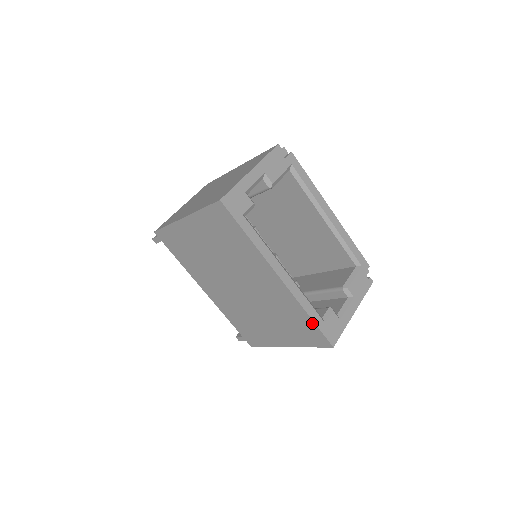
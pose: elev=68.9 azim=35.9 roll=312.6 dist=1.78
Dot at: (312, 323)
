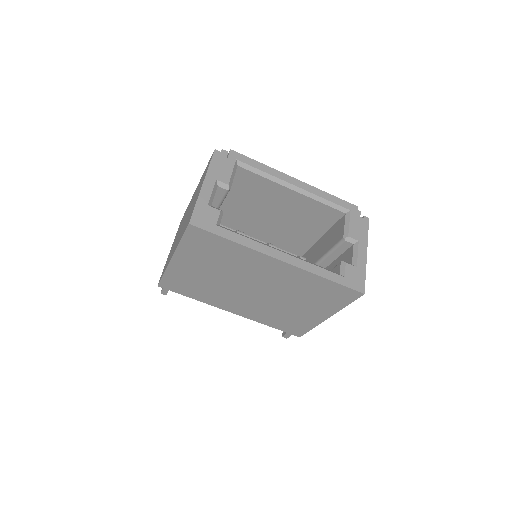
Dot at: (333, 284)
